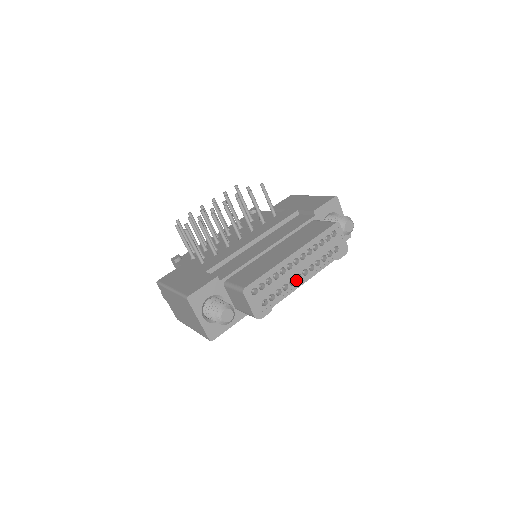
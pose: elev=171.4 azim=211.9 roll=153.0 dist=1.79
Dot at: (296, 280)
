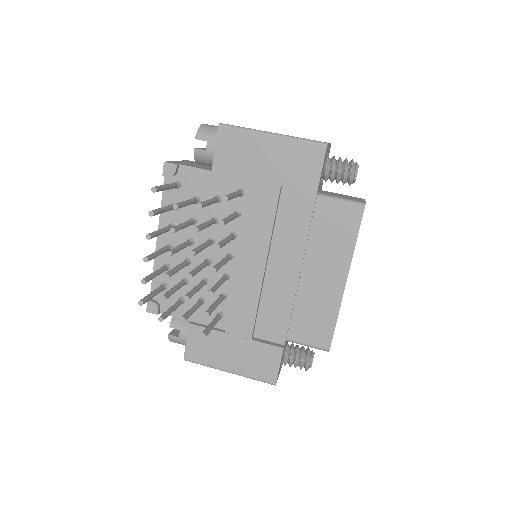
Dot at: occluded
